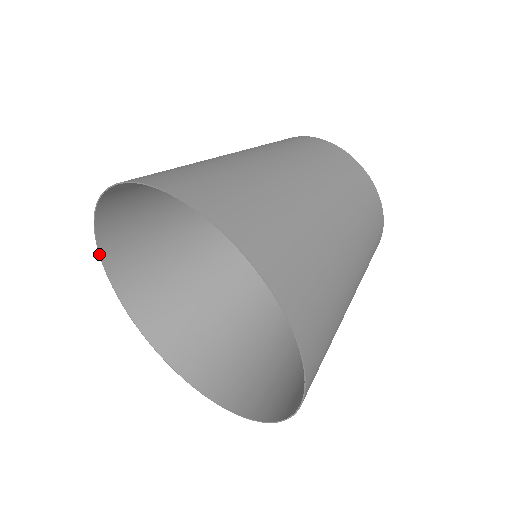
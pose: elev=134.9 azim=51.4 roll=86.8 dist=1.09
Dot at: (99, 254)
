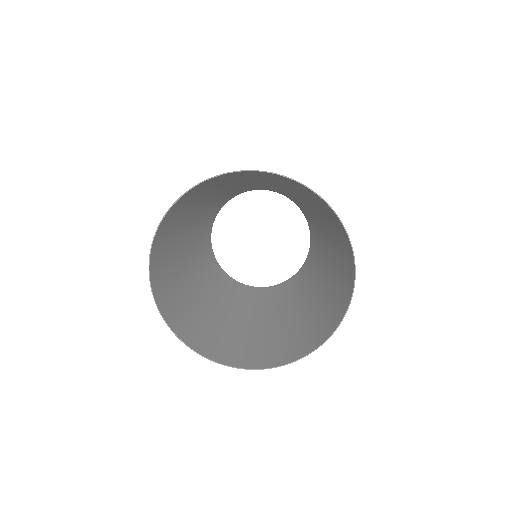
Dot at: (149, 267)
